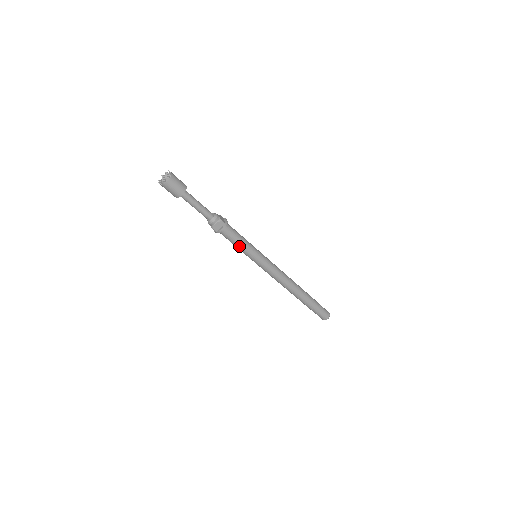
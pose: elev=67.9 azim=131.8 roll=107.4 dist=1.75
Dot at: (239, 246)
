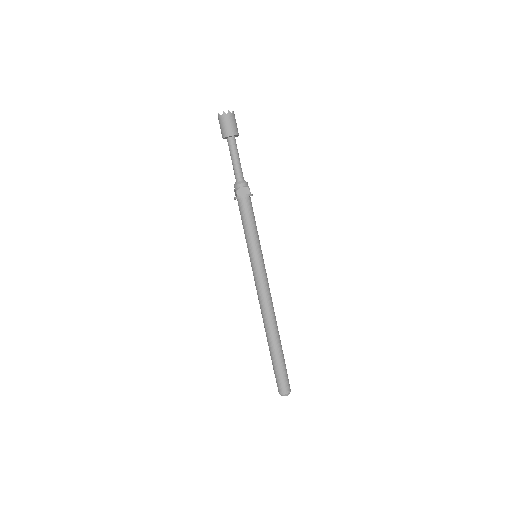
Dot at: (249, 228)
